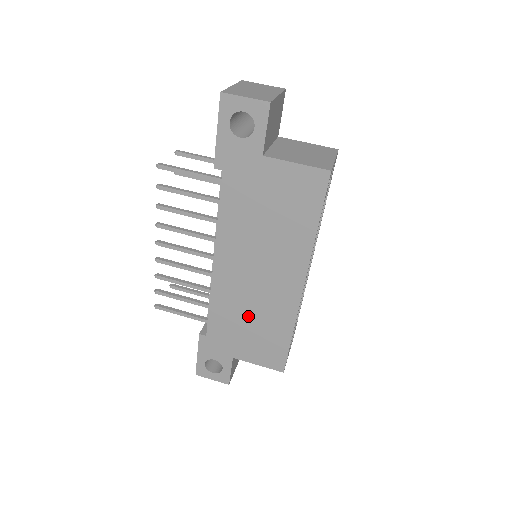
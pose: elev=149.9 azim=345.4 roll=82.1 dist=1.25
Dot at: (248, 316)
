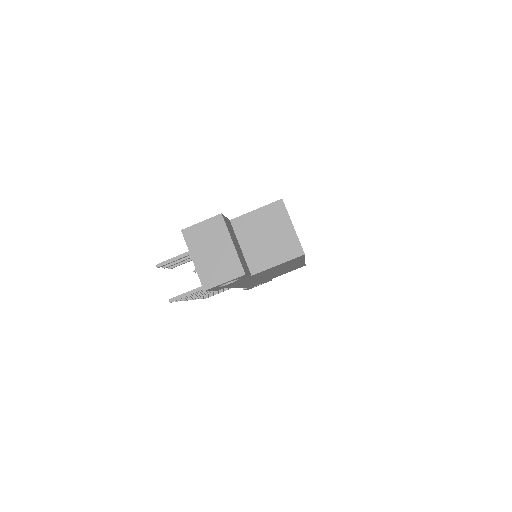
Dot at: occluded
